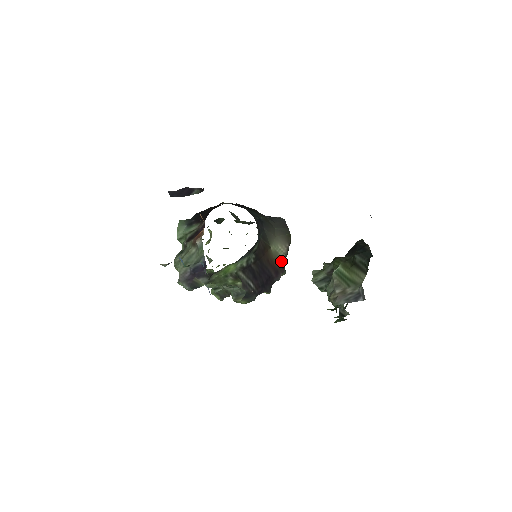
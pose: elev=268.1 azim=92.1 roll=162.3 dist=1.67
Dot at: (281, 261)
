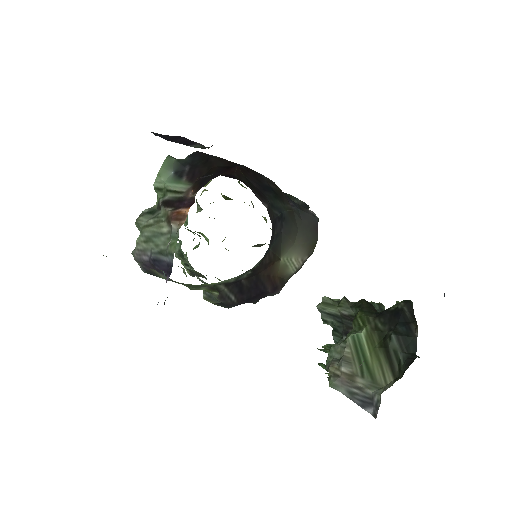
Dot at: (287, 277)
